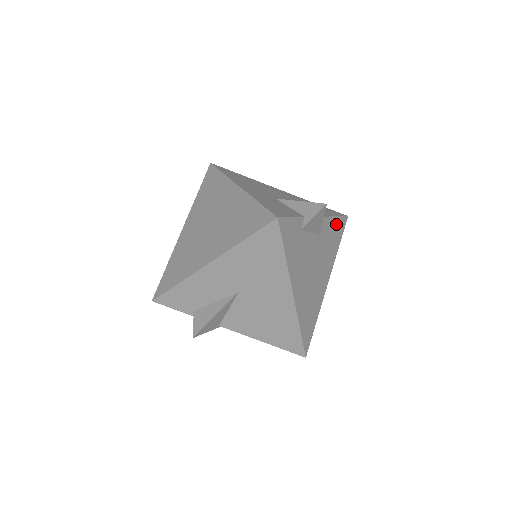
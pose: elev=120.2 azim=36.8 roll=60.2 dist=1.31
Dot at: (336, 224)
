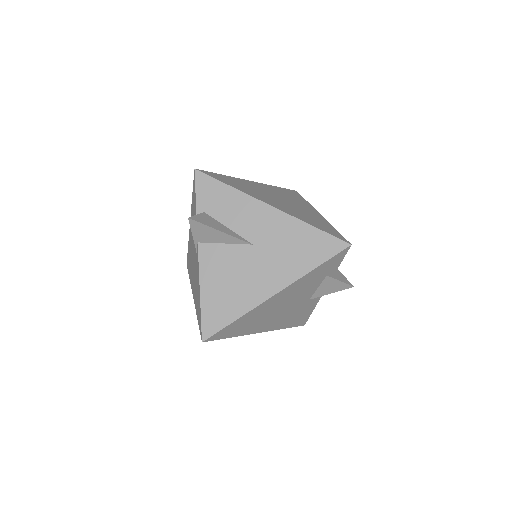
Dot at: (306, 314)
